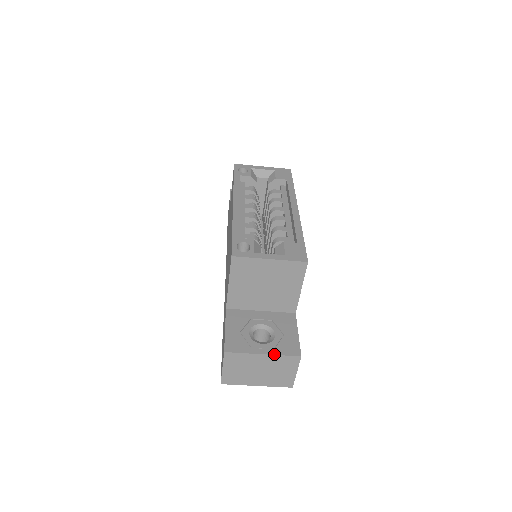
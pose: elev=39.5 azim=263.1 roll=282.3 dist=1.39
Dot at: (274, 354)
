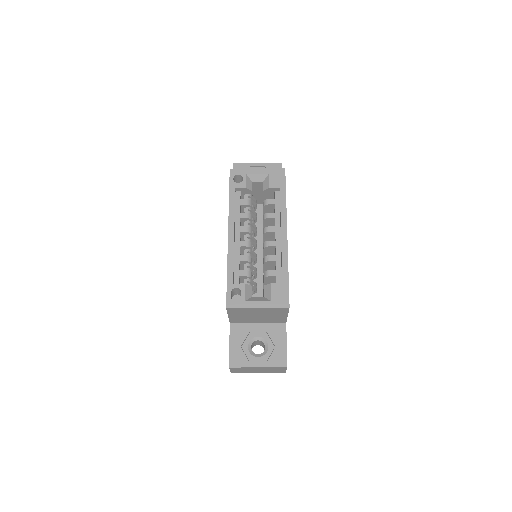
Dot at: (266, 367)
